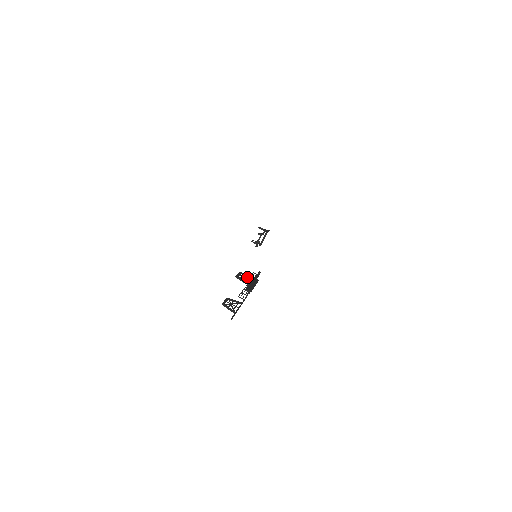
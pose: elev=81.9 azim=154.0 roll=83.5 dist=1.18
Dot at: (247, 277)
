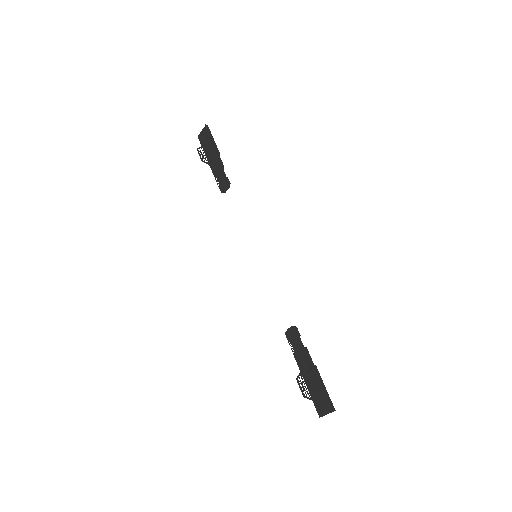
Dot at: (315, 376)
